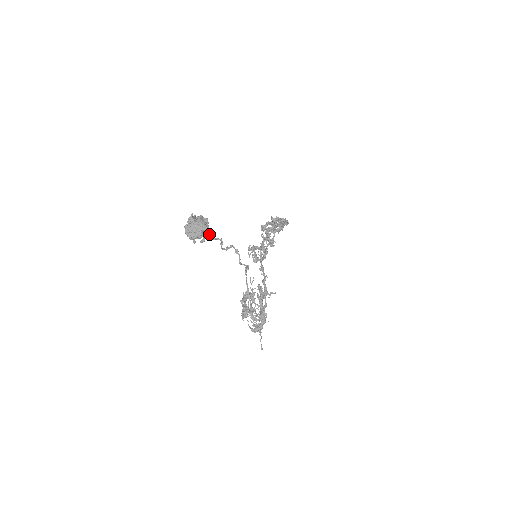
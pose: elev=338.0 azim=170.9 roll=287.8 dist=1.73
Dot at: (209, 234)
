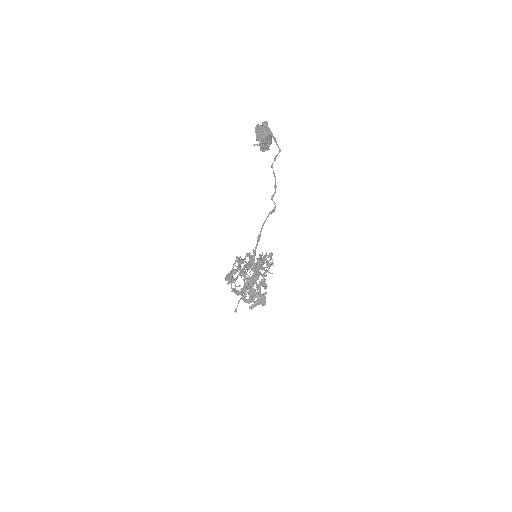
Dot at: (268, 149)
